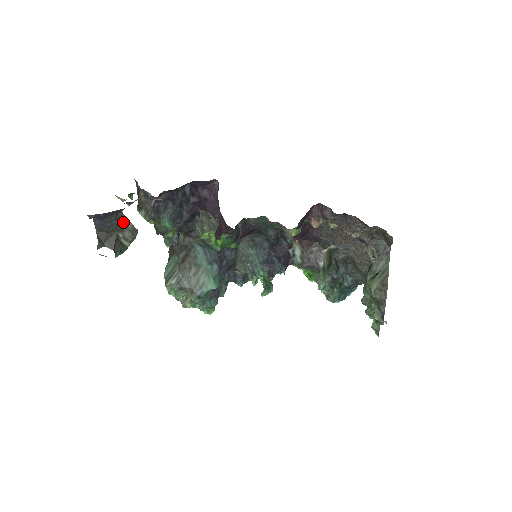
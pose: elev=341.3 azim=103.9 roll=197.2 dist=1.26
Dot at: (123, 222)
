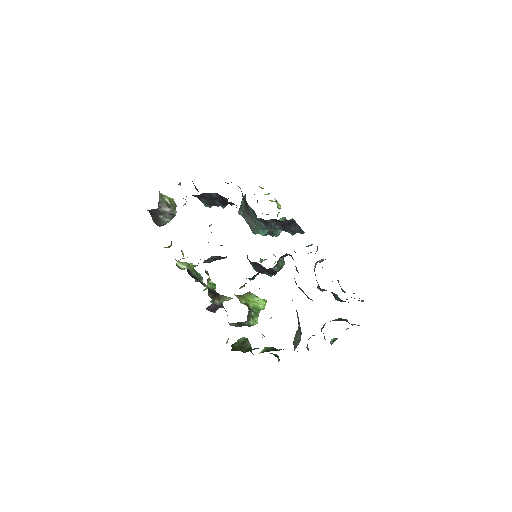
Dot at: (160, 212)
